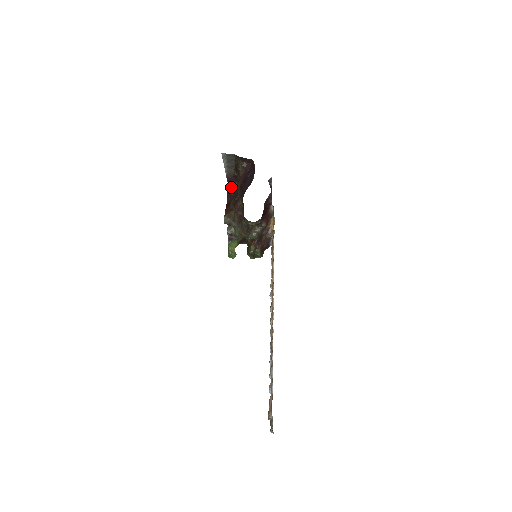
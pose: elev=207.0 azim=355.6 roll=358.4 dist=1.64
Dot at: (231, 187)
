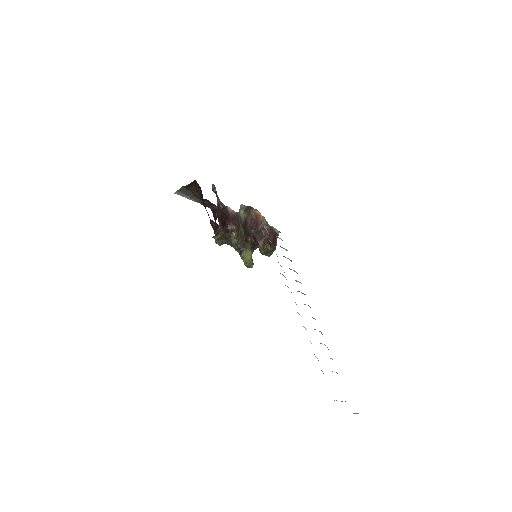
Dot at: (213, 209)
